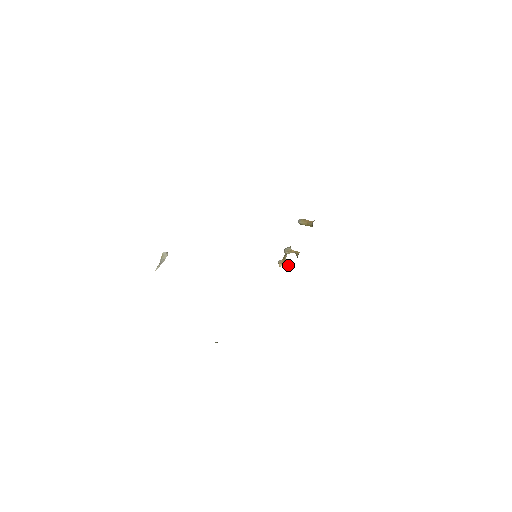
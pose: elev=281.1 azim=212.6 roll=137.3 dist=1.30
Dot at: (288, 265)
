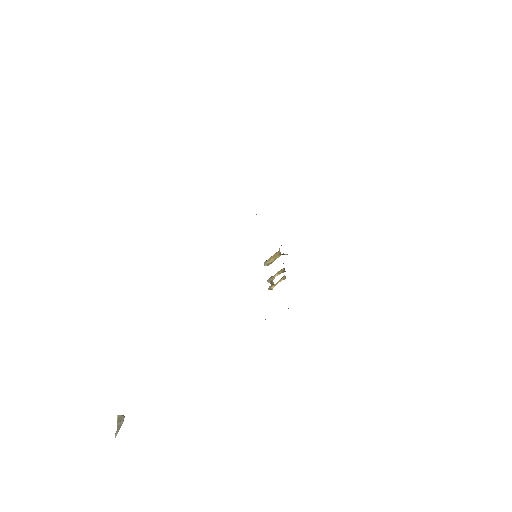
Dot at: (280, 280)
